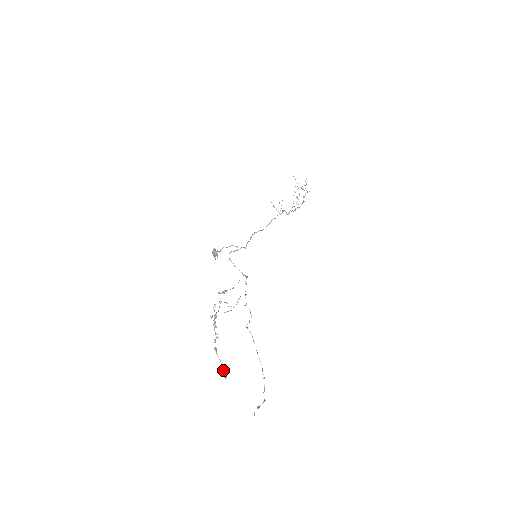
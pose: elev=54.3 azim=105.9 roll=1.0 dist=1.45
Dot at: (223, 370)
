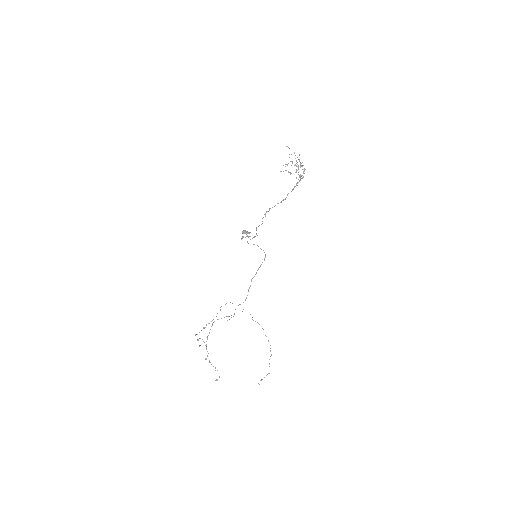
Dot at: occluded
